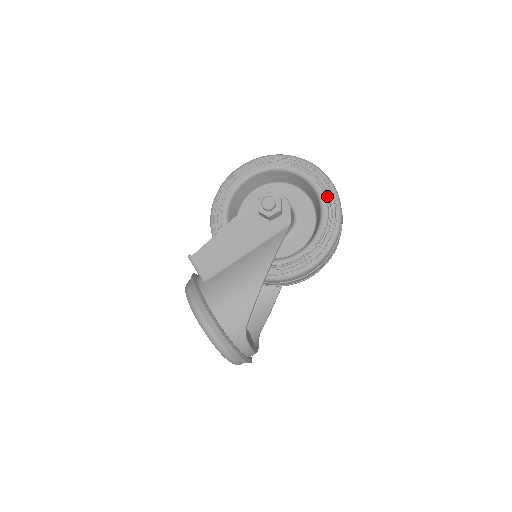
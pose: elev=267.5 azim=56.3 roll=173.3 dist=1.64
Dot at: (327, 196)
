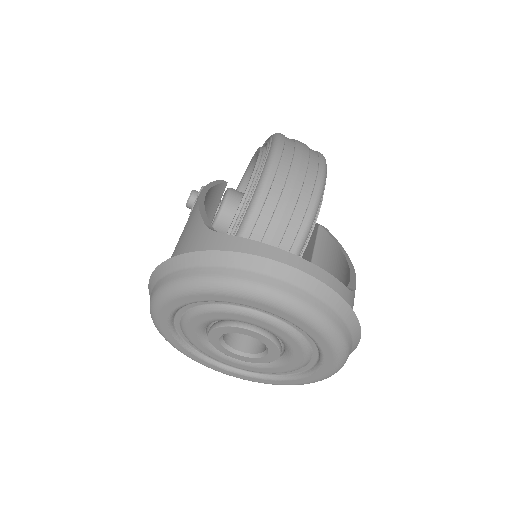
Dot at: occluded
